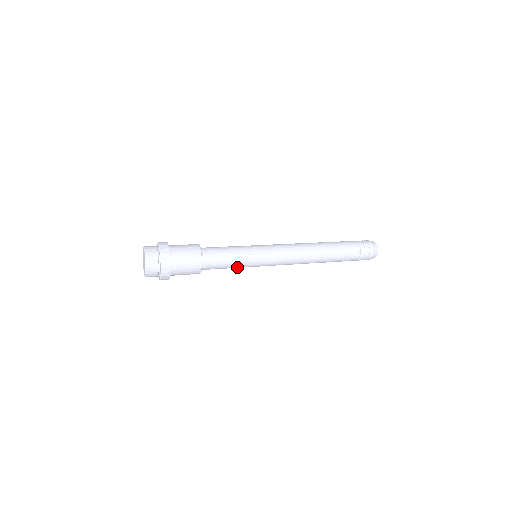
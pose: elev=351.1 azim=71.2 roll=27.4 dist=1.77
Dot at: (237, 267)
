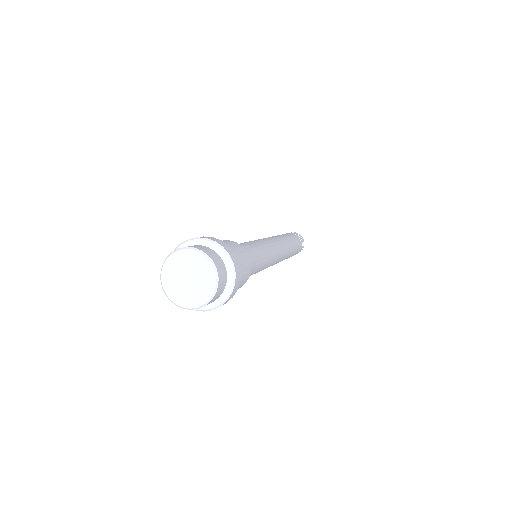
Dot at: (260, 268)
